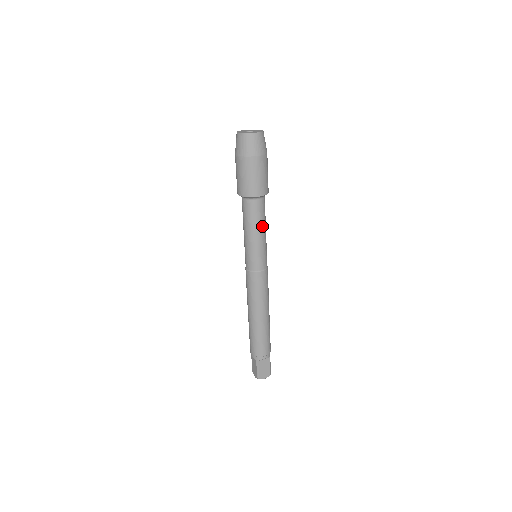
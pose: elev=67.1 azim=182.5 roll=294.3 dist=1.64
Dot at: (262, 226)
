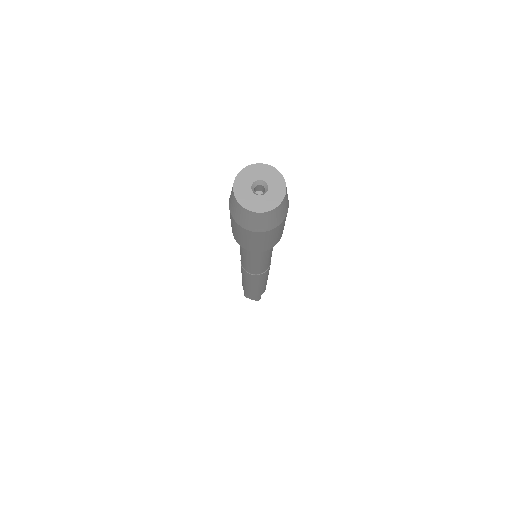
Dot at: occluded
